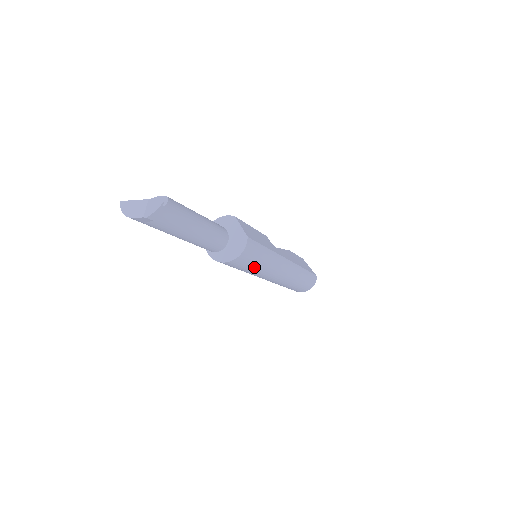
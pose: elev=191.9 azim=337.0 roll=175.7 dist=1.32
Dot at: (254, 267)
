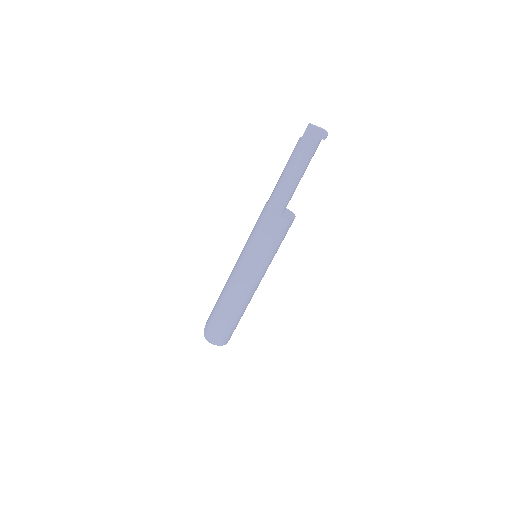
Dot at: (279, 246)
